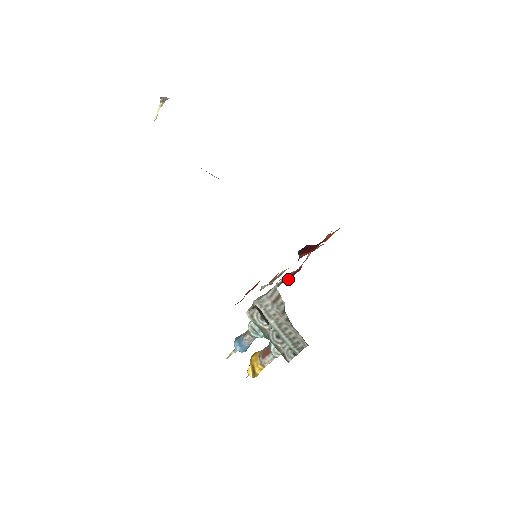
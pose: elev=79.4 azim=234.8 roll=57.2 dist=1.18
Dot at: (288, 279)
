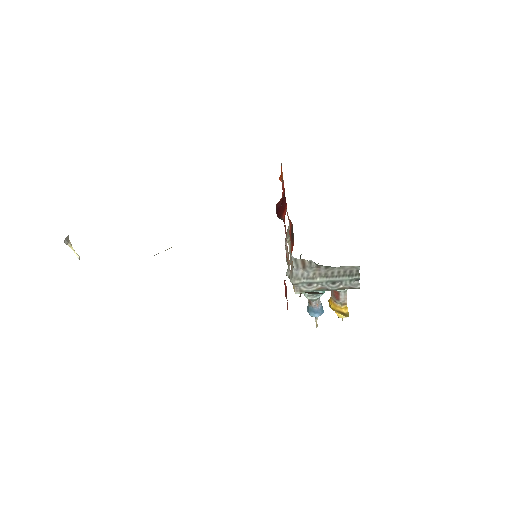
Dot at: (293, 241)
